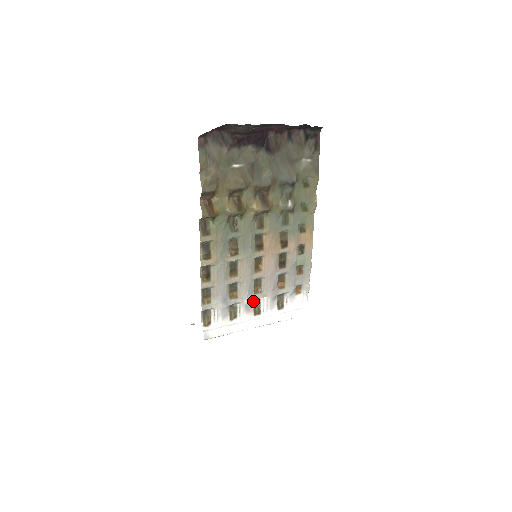
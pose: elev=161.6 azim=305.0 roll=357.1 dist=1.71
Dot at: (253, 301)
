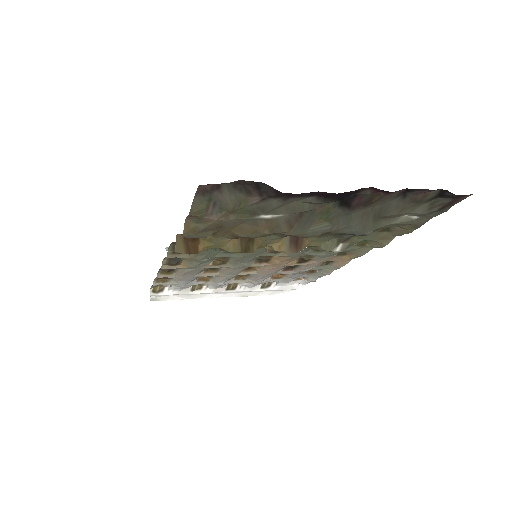
Dot at: occluded
